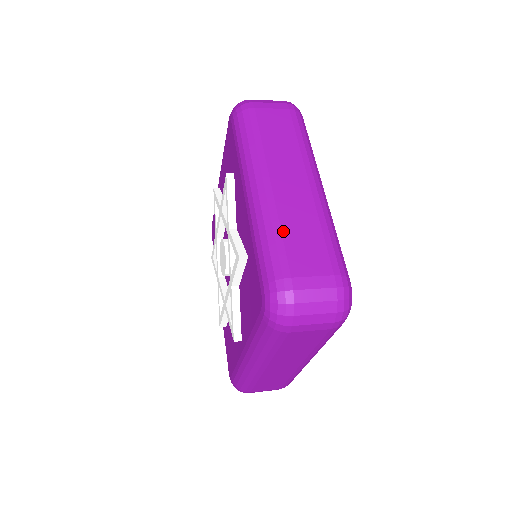
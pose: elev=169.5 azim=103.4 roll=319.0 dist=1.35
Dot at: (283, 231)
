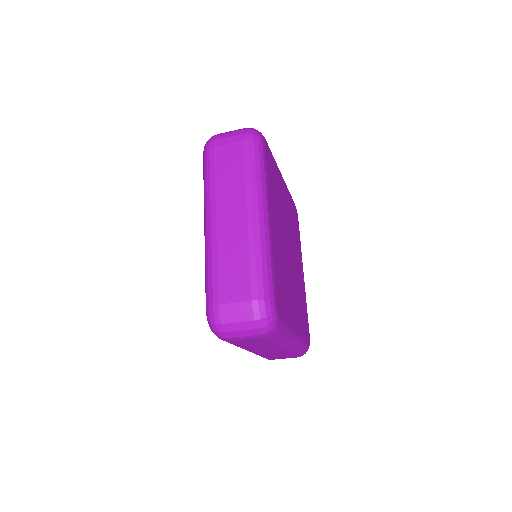
Dot at: occluded
